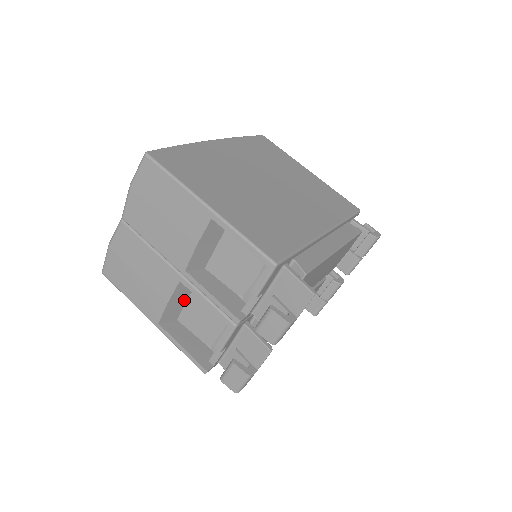
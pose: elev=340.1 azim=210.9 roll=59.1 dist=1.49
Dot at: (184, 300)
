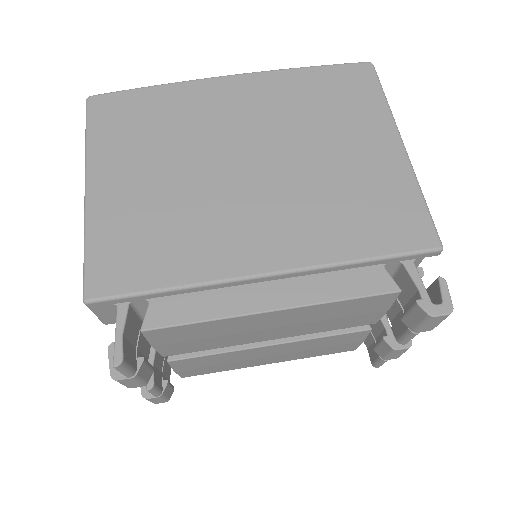
Dot at: occluded
